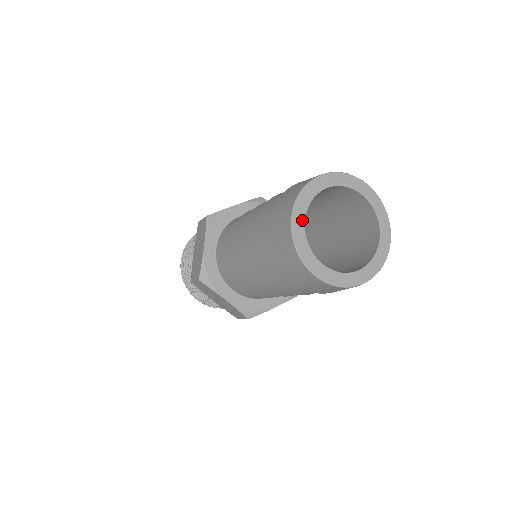
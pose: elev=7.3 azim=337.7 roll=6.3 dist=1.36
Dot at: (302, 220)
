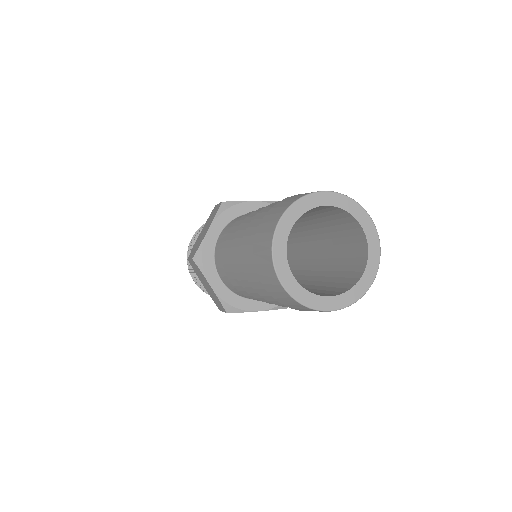
Dot at: (289, 227)
